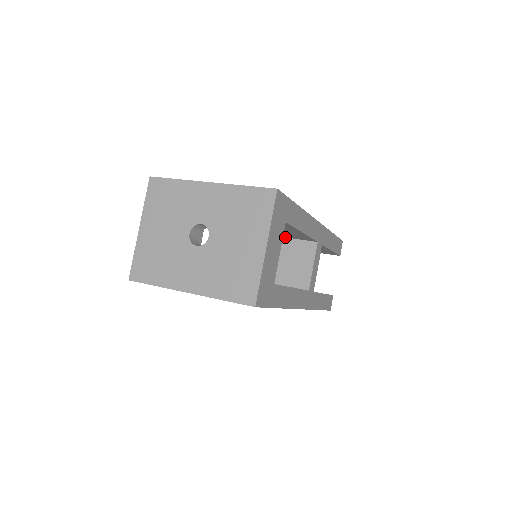
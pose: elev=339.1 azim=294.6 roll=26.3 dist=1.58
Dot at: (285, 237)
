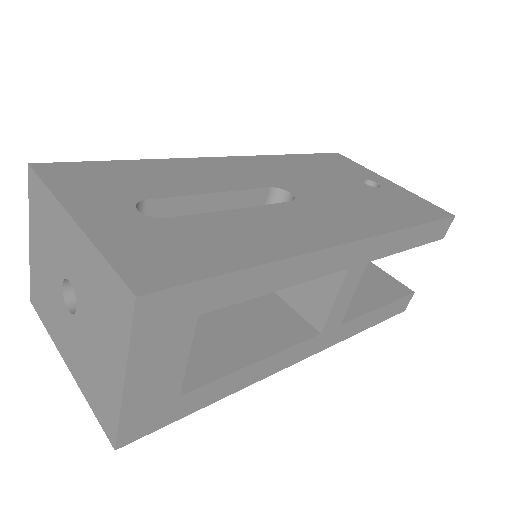
Dot at: occluded
